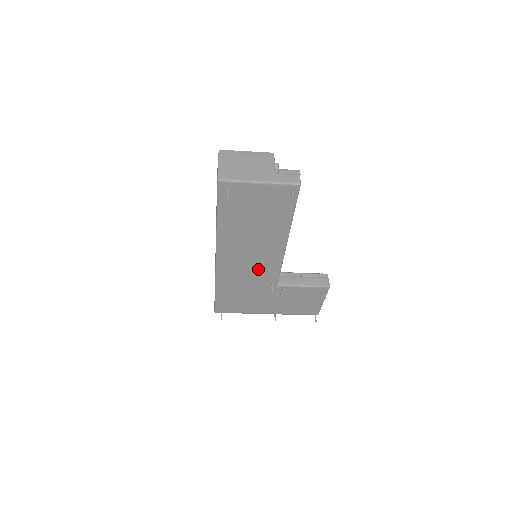
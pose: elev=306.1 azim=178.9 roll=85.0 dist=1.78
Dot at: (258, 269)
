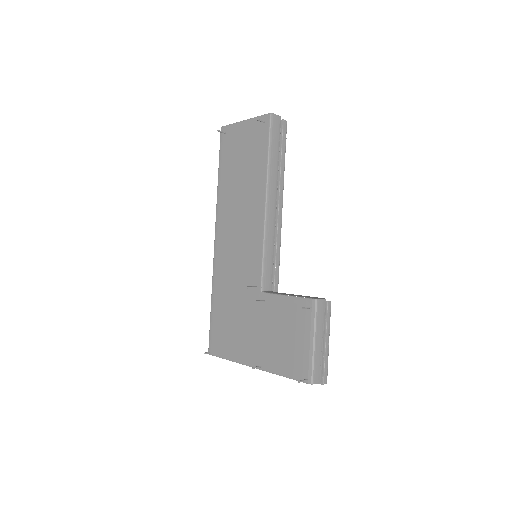
Dot at: (244, 256)
